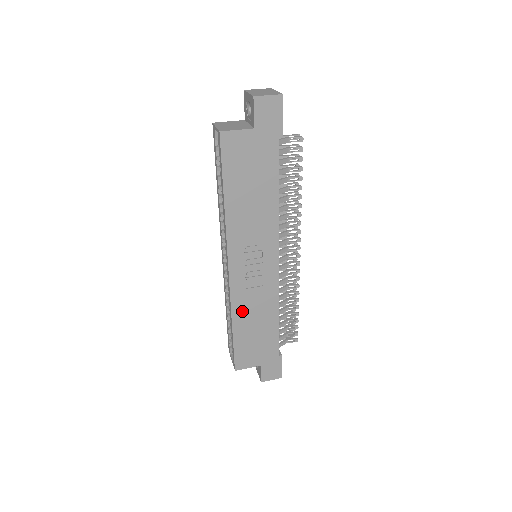
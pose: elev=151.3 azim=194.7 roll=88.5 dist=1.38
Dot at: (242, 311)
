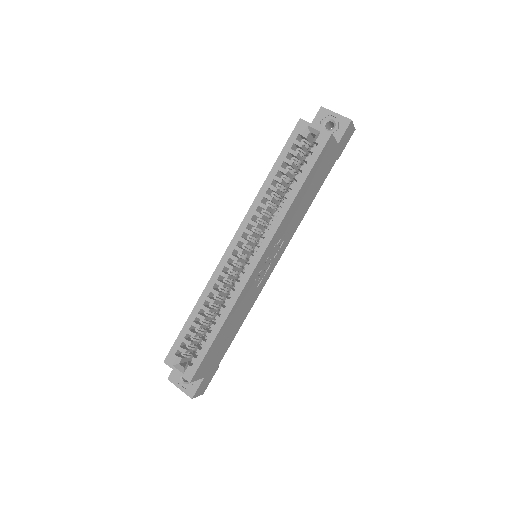
Dot at: (235, 311)
